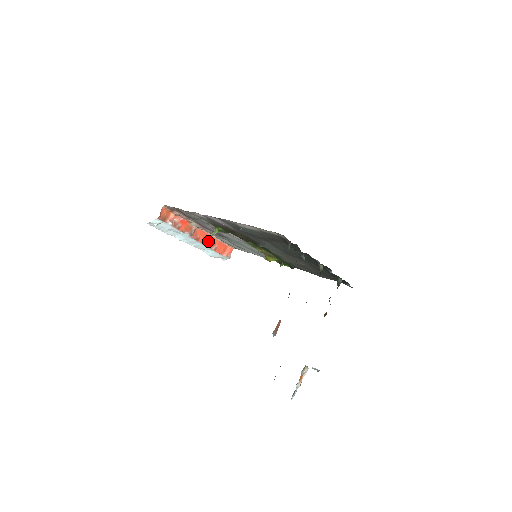
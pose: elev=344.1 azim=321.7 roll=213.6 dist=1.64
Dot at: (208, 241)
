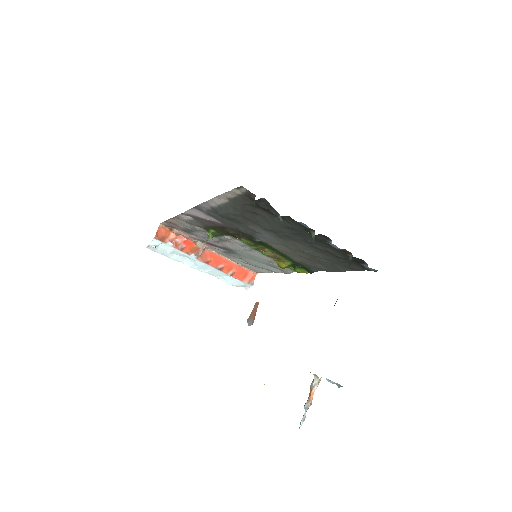
Dot at: (222, 265)
